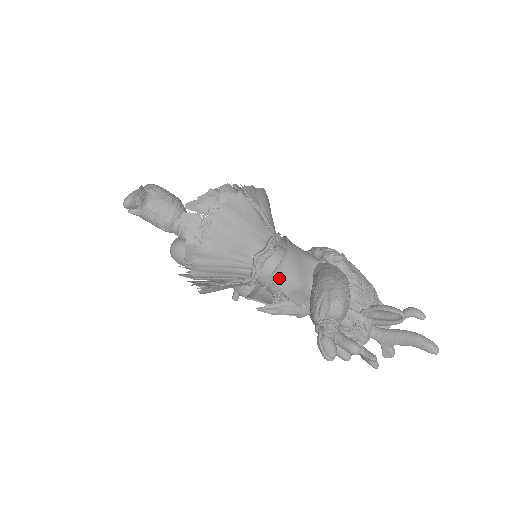
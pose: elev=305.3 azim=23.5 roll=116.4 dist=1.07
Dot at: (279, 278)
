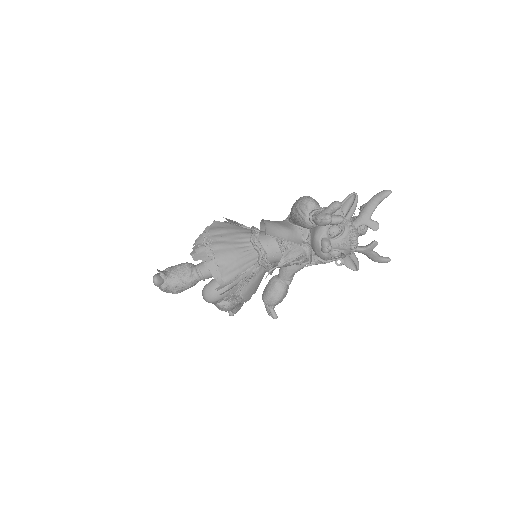
Dot at: (272, 232)
